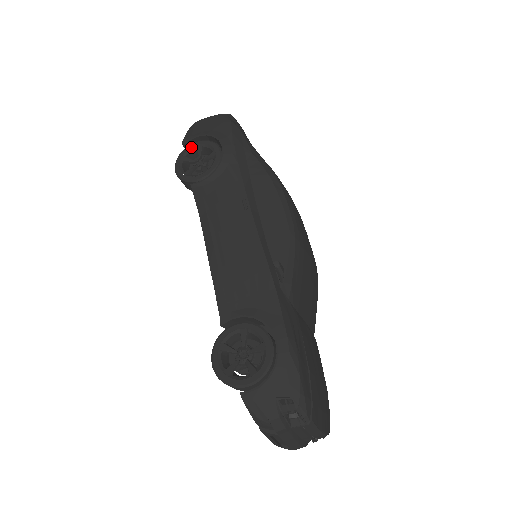
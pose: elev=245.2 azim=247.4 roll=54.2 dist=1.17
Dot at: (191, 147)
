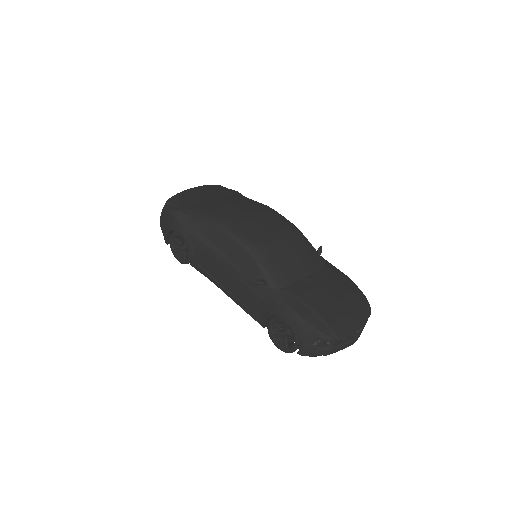
Dot at: (171, 243)
